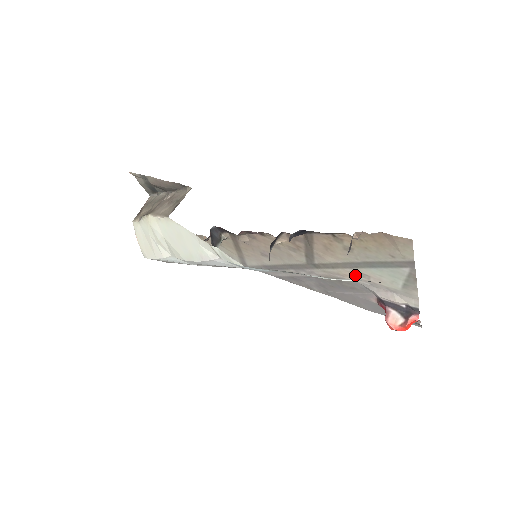
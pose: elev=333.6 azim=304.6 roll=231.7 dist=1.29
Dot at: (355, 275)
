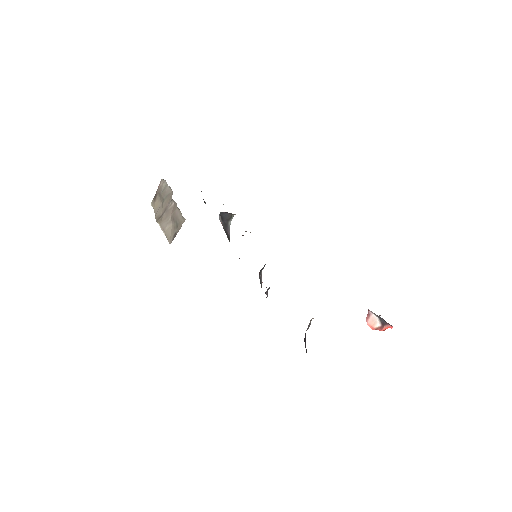
Dot at: occluded
